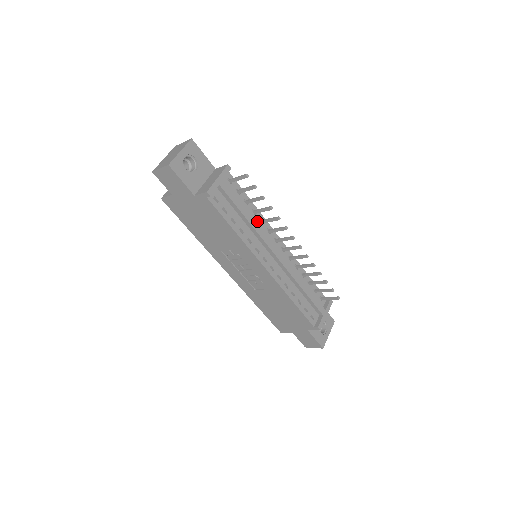
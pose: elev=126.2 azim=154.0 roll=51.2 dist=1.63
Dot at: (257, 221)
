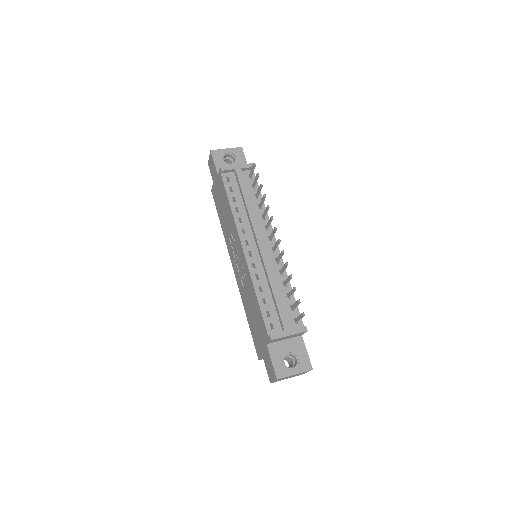
Dot at: (259, 214)
